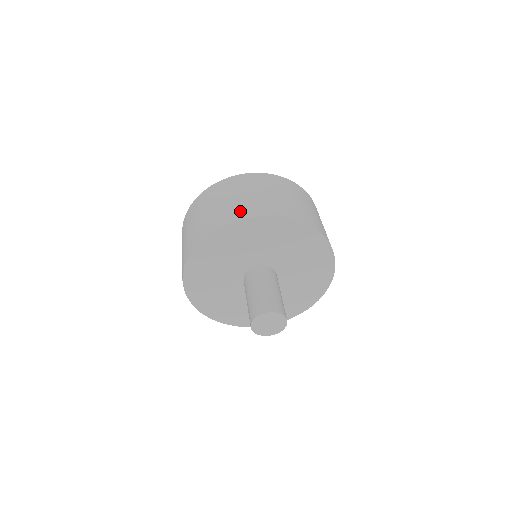
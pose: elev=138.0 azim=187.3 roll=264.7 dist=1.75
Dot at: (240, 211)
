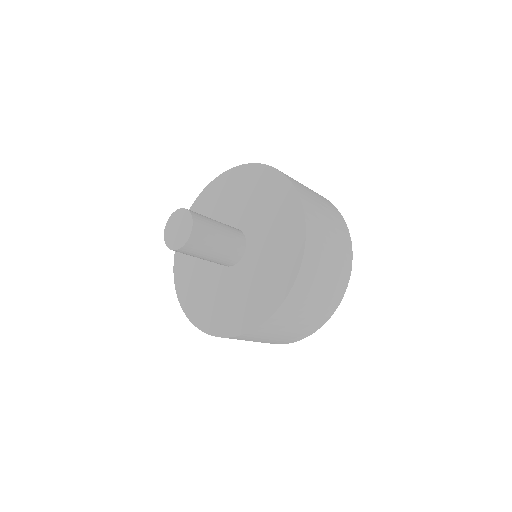
Dot at: occluded
